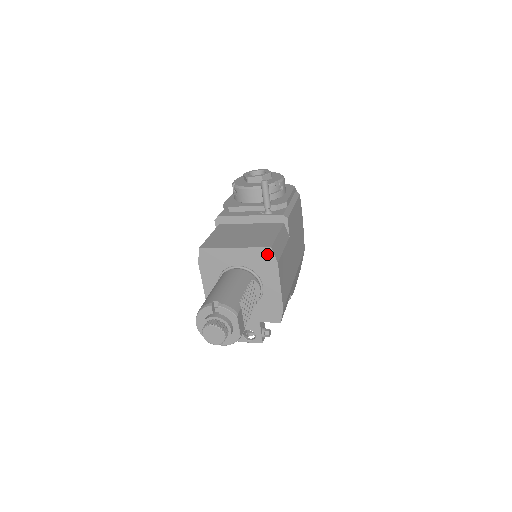
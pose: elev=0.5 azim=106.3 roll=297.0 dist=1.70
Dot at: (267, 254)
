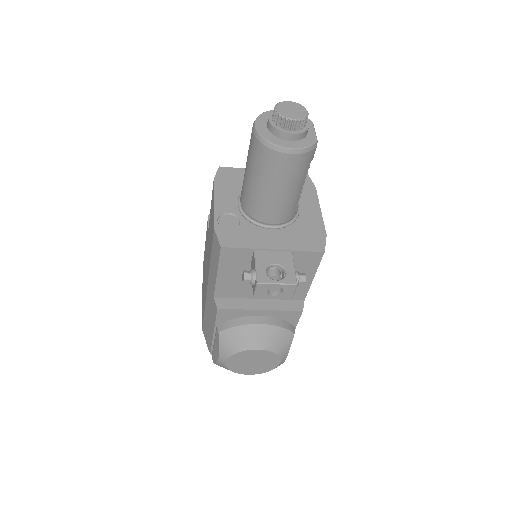
Dot at: occluded
